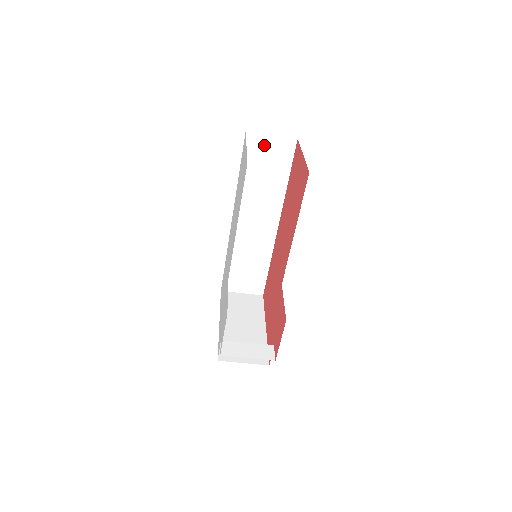
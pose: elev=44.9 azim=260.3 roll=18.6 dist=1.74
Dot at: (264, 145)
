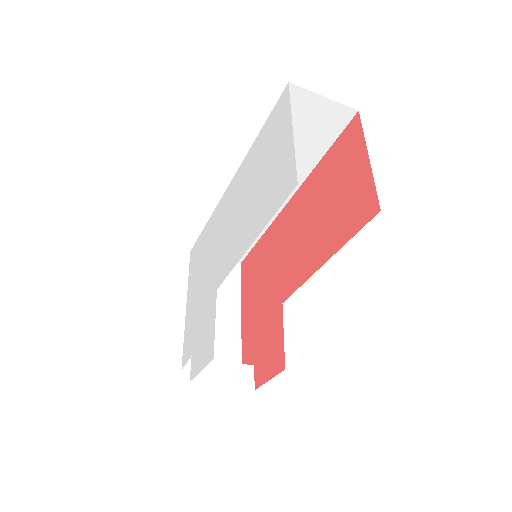
Dot at: (308, 107)
